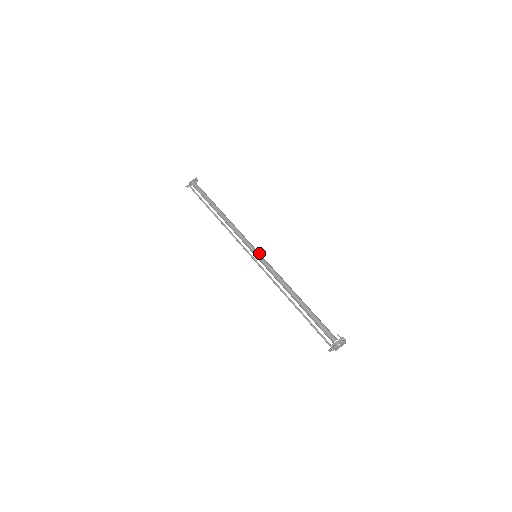
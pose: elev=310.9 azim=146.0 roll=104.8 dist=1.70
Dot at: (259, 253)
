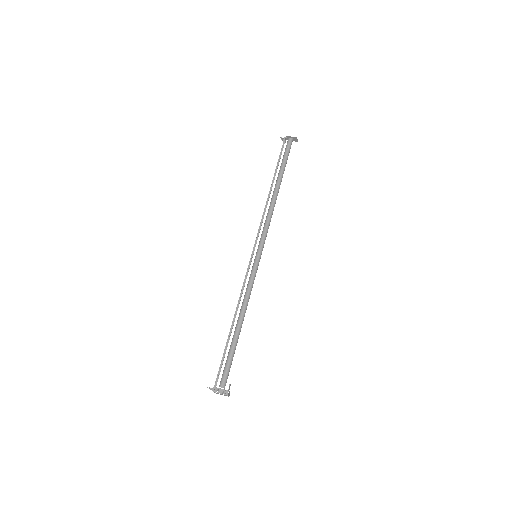
Dot at: (260, 256)
